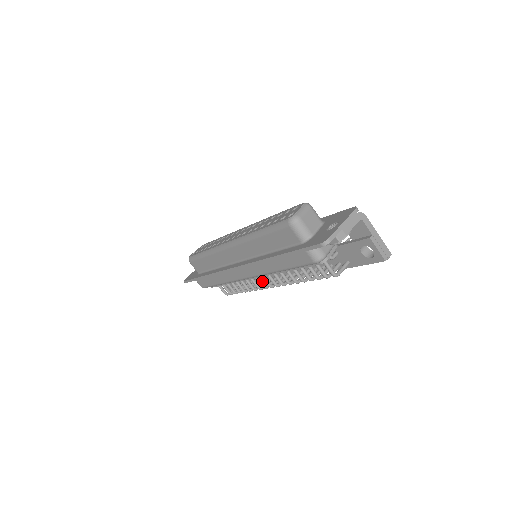
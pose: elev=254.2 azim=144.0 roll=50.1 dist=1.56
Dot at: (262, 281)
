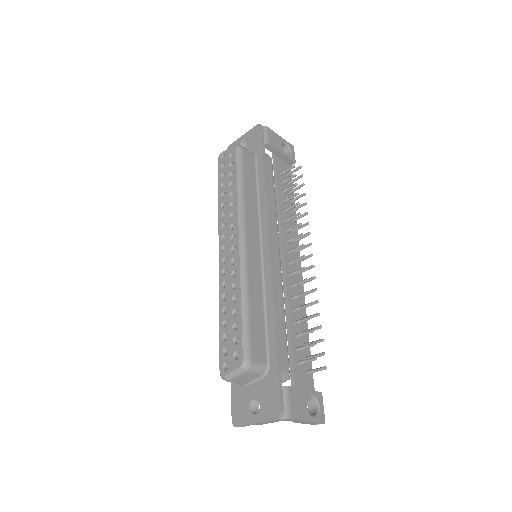
Dot at: occluded
